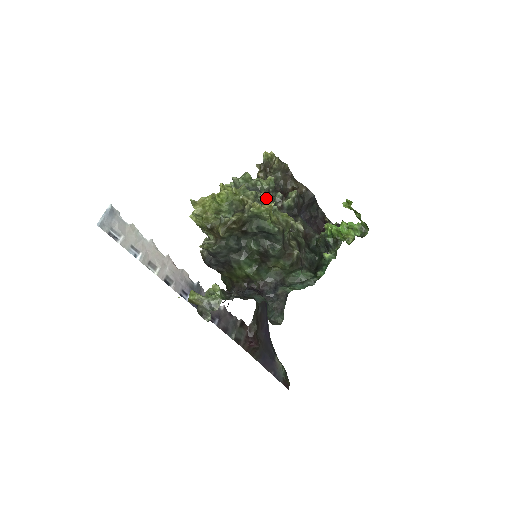
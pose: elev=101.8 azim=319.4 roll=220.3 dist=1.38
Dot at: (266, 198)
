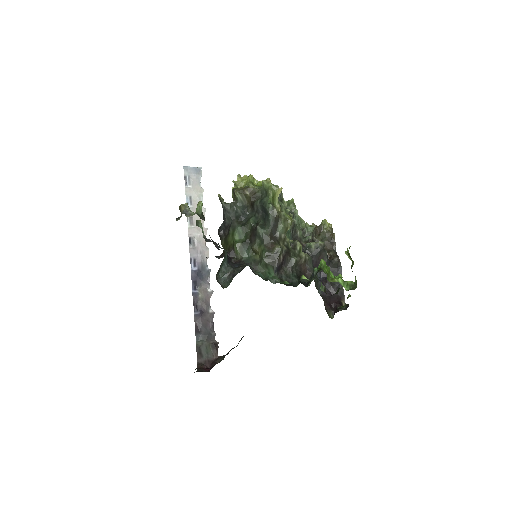
Dot at: (289, 210)
